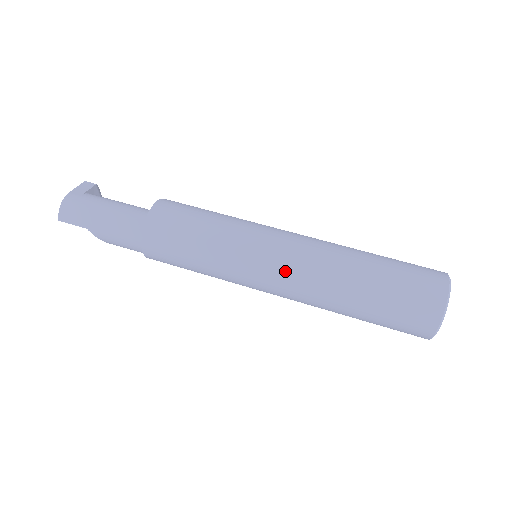
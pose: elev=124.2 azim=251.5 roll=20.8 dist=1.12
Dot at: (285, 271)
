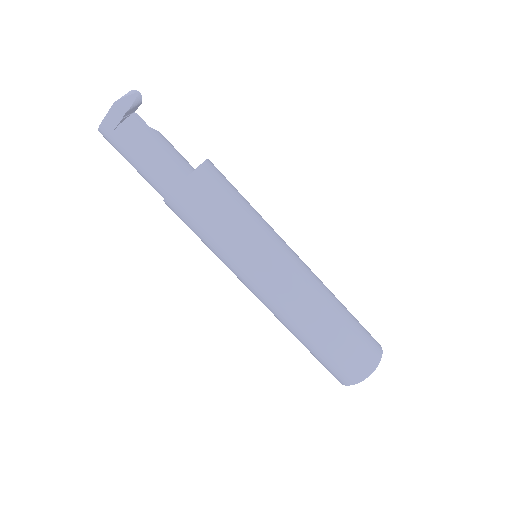
Dot at: occluded
